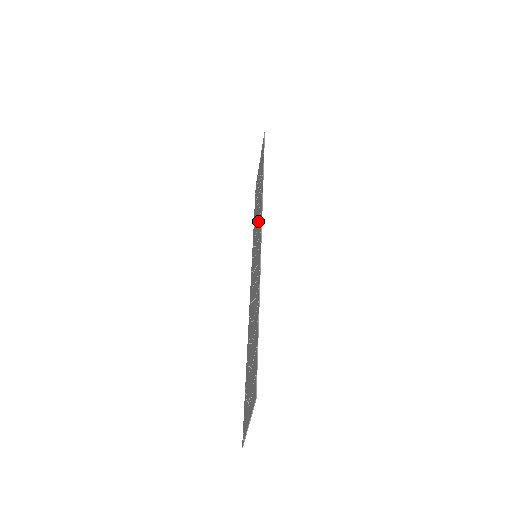
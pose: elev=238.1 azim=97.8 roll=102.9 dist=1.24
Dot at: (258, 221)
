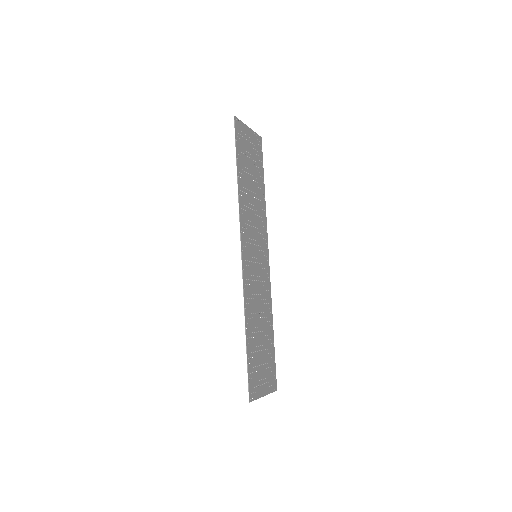
Dot at: (249, 225)
